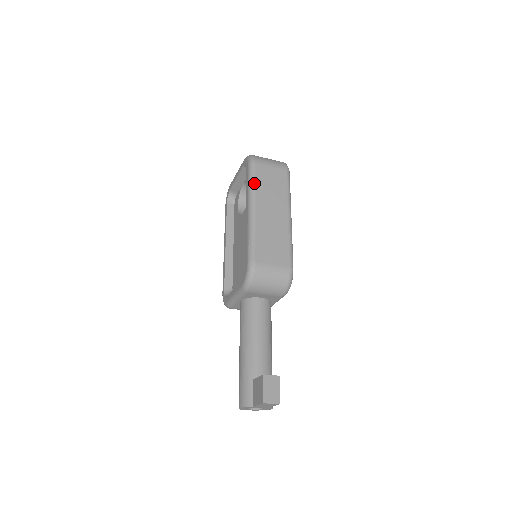
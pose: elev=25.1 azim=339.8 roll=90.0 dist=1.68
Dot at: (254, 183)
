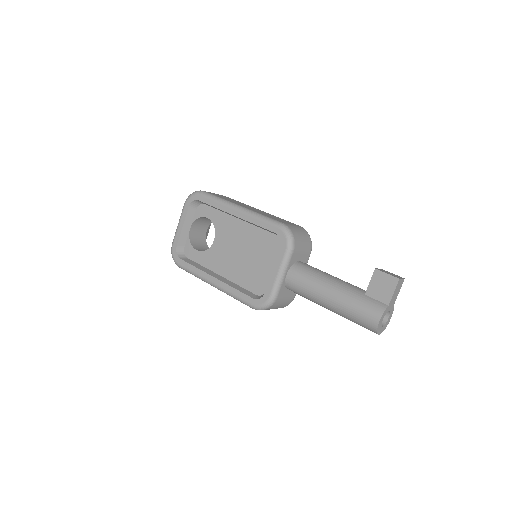
Dot at: (219, 197)
